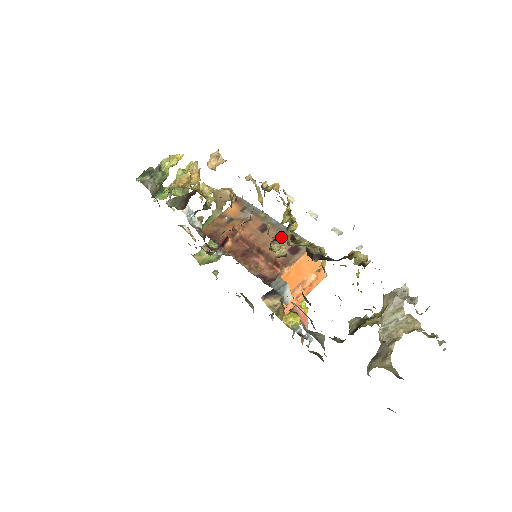
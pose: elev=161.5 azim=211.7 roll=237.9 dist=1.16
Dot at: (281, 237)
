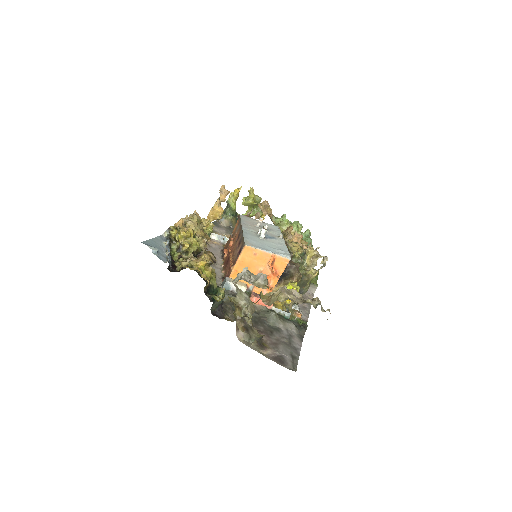
Dot at: (203, 251)
